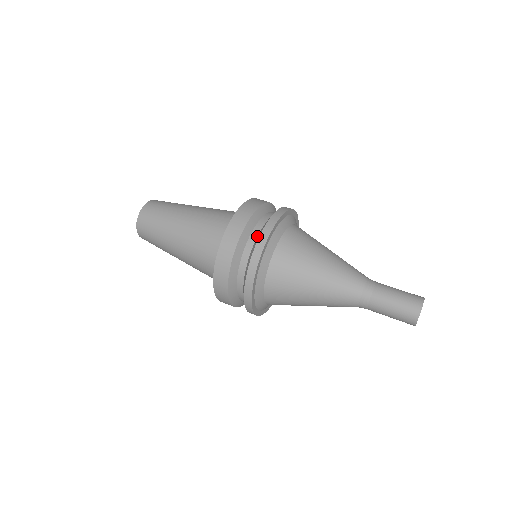
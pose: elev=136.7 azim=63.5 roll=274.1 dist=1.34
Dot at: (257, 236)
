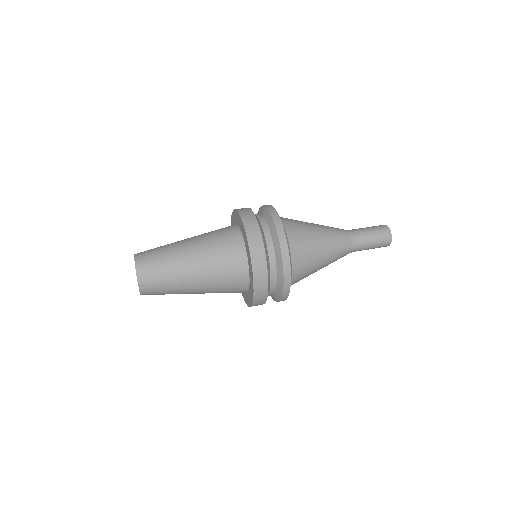
Dot at: (262, 215)
